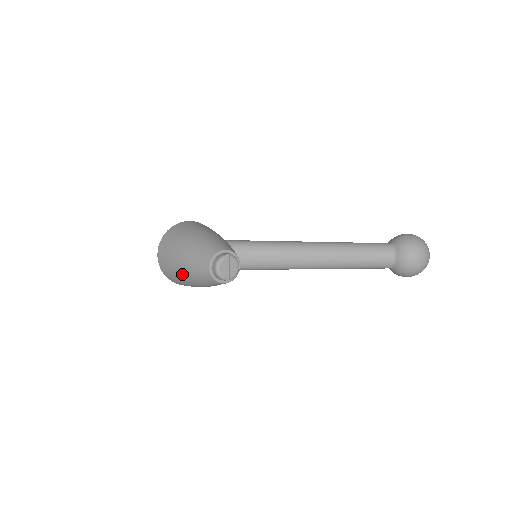
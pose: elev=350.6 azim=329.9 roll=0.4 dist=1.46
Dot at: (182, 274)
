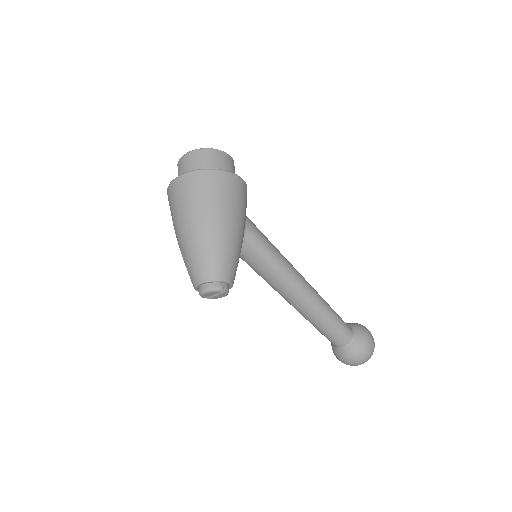
Dot at: (178, 236)
